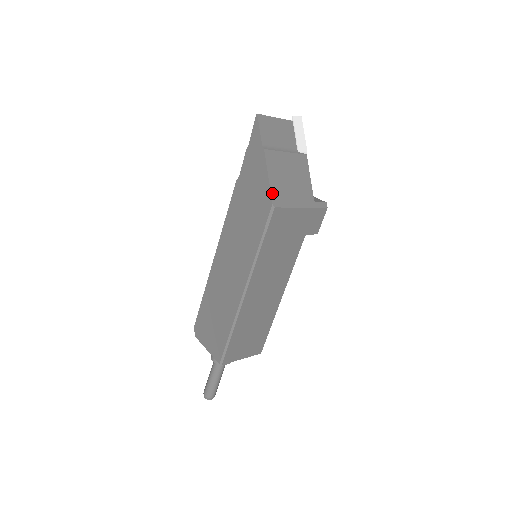
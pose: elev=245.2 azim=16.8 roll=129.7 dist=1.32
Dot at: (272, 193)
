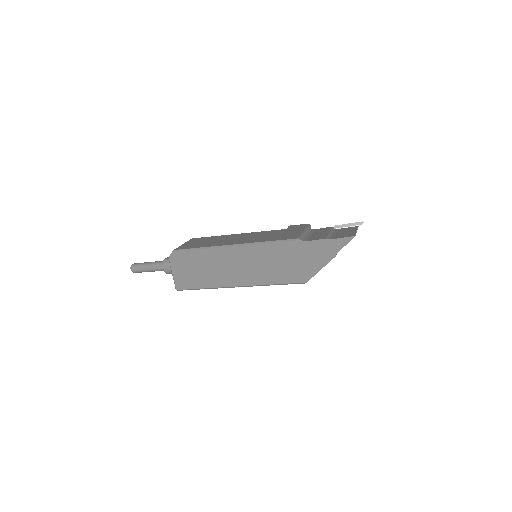
Dot at: occluded
